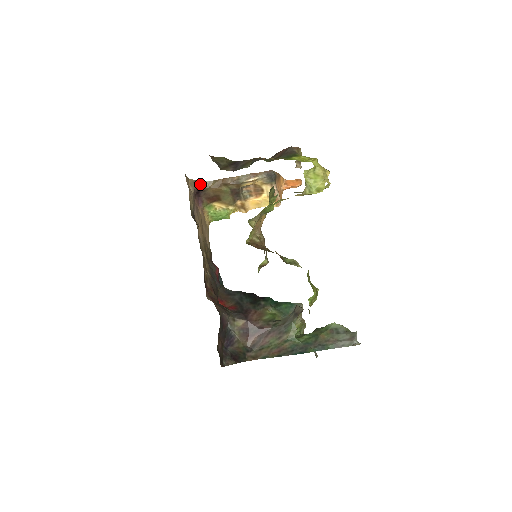
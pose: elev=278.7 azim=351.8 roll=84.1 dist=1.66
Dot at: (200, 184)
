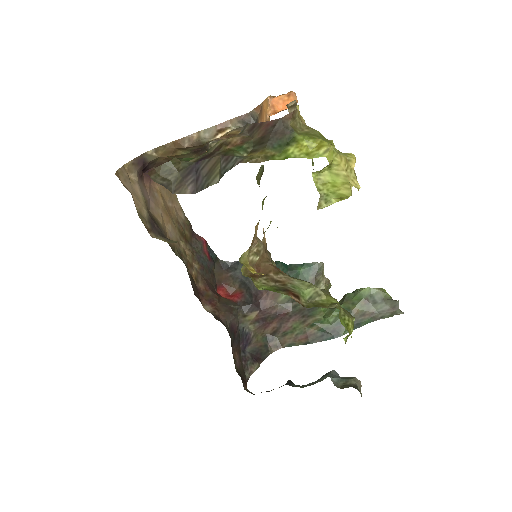
Dot at: (143, 158)
